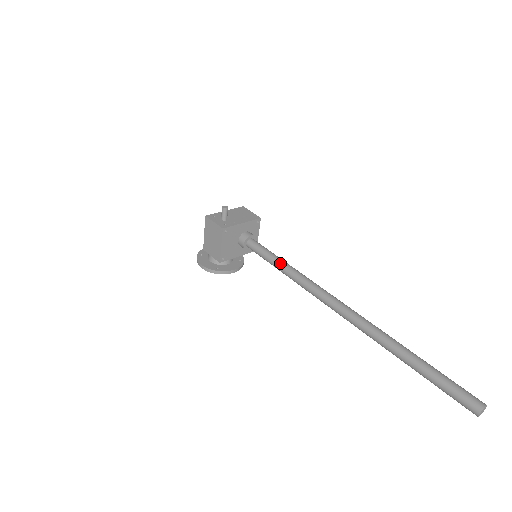
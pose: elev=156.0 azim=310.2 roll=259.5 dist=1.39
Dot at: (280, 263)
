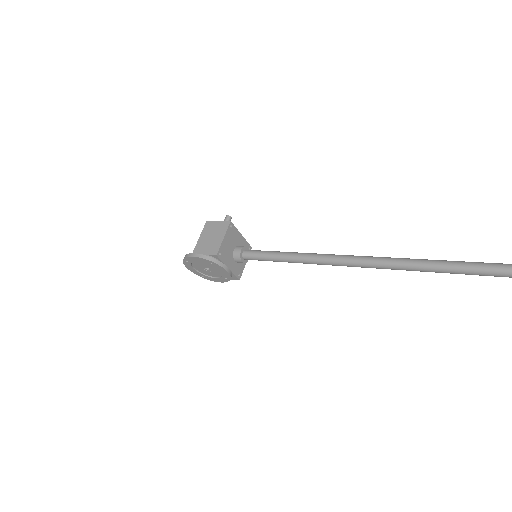
Dot at: (288, 252)
